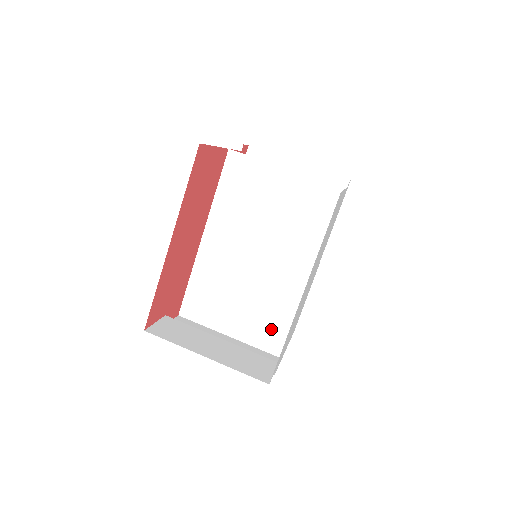
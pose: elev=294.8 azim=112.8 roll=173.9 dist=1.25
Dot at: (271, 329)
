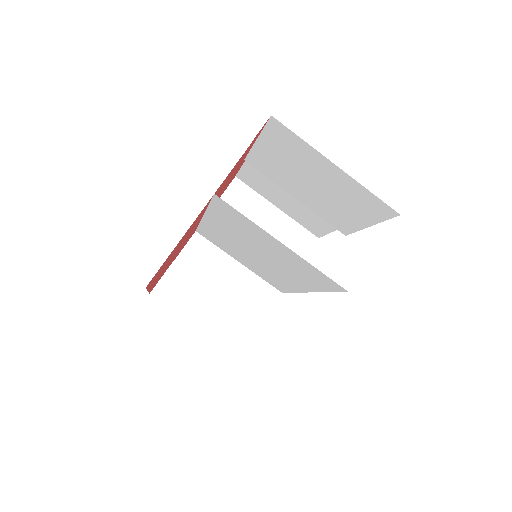
Dot at: (273, 282)
